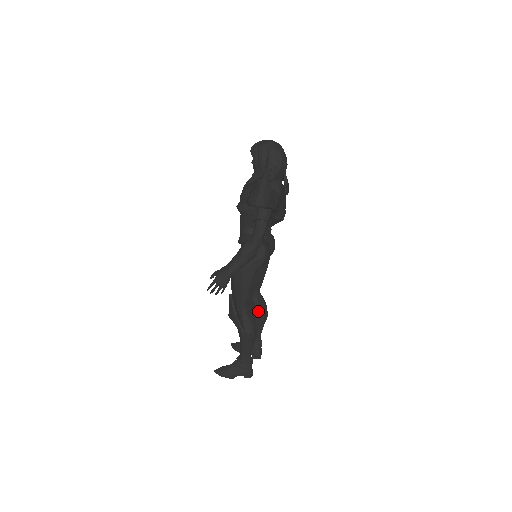
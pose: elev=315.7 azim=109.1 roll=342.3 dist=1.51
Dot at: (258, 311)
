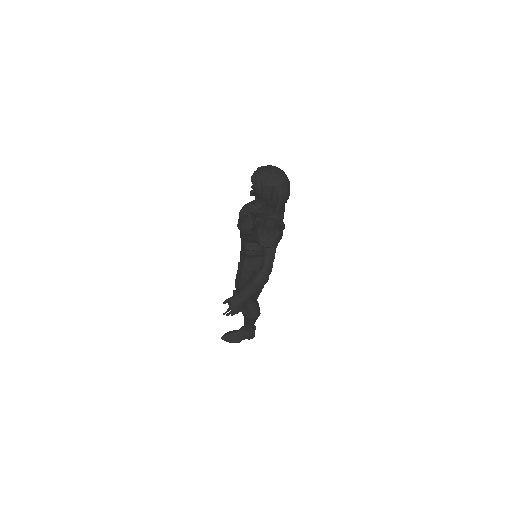
Dot at: occluded
